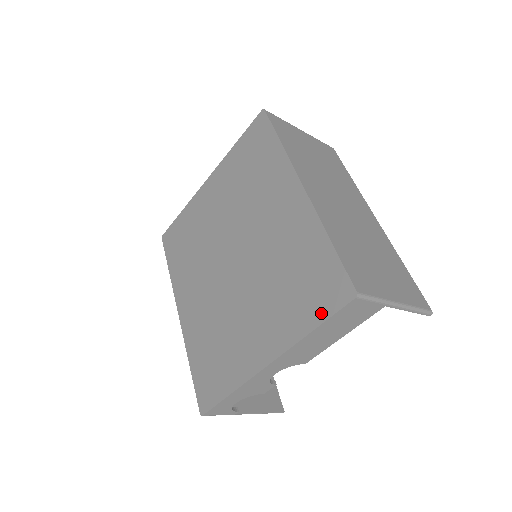
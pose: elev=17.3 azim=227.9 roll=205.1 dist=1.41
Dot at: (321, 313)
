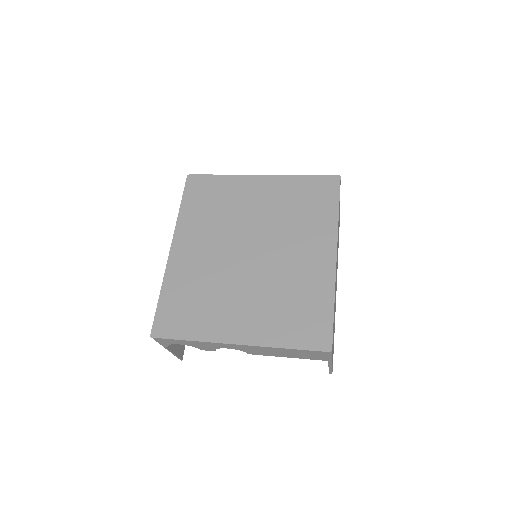
Dot at: (300, 343)
